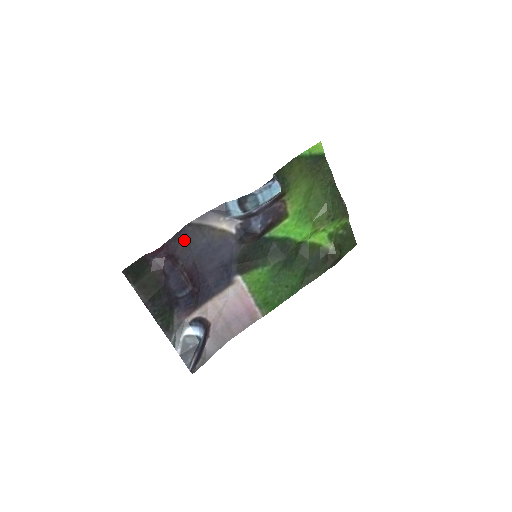
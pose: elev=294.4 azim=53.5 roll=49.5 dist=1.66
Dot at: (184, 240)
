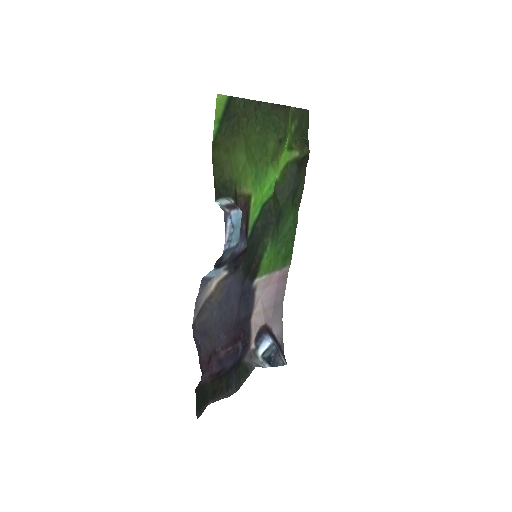
Dot at: (204, 338)
